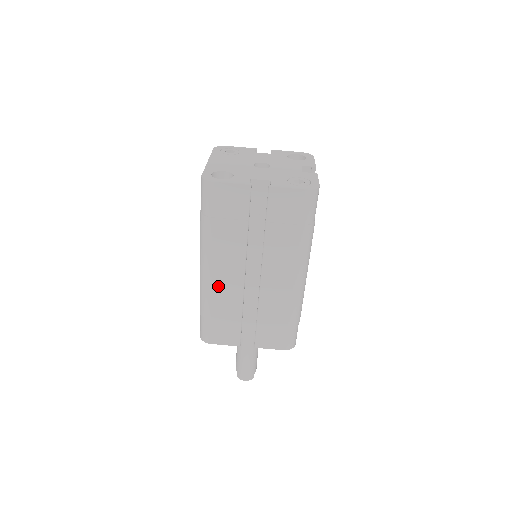
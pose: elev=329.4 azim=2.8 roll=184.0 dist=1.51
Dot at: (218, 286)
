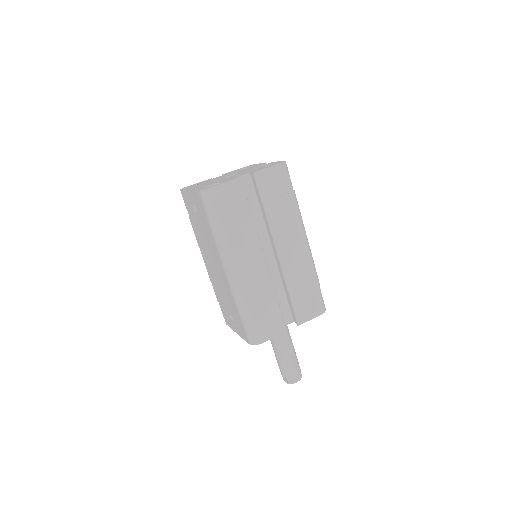
Dot at: (249, 280)
